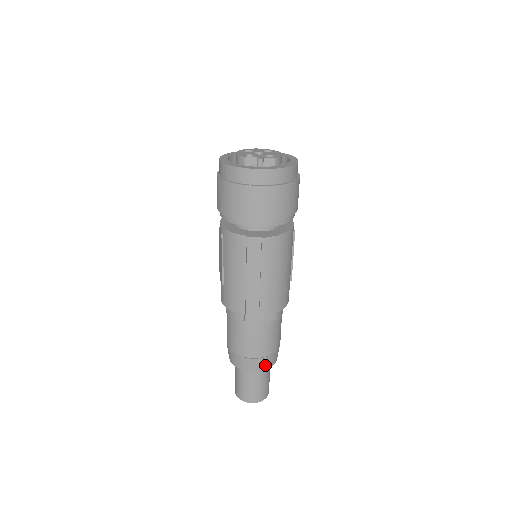
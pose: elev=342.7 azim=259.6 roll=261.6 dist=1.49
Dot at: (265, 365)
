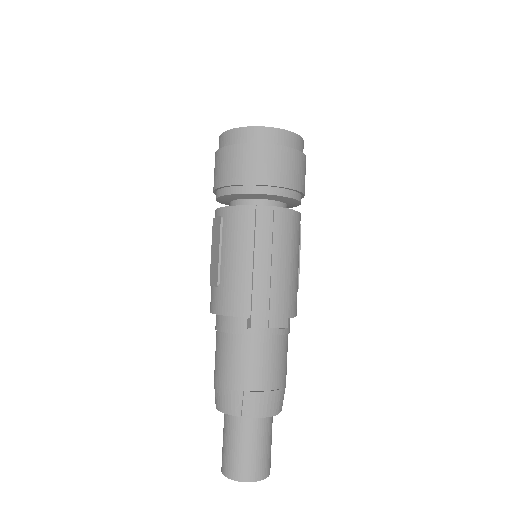
Dot at: (272, 406)
